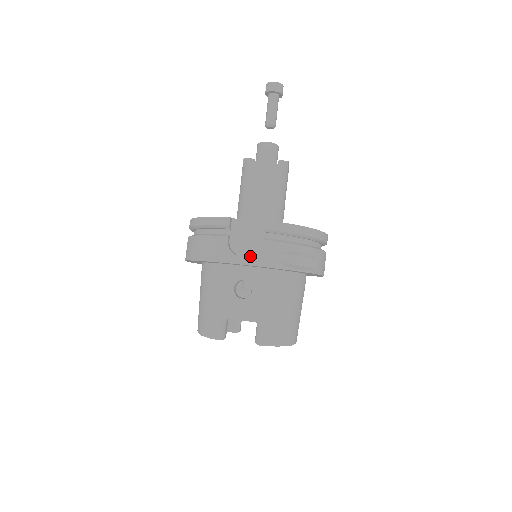
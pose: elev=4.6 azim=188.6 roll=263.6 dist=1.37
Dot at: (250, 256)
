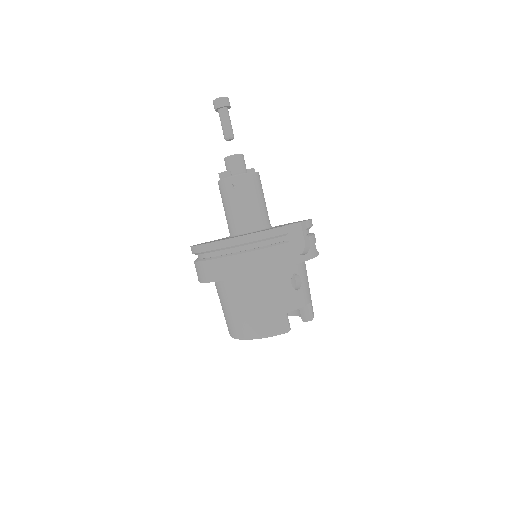
Dot at: (308, 252)
